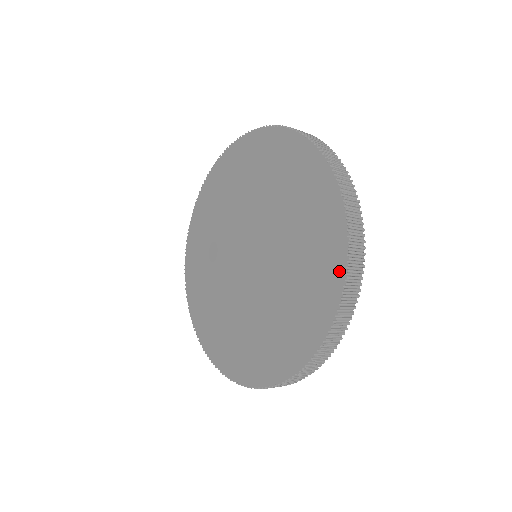
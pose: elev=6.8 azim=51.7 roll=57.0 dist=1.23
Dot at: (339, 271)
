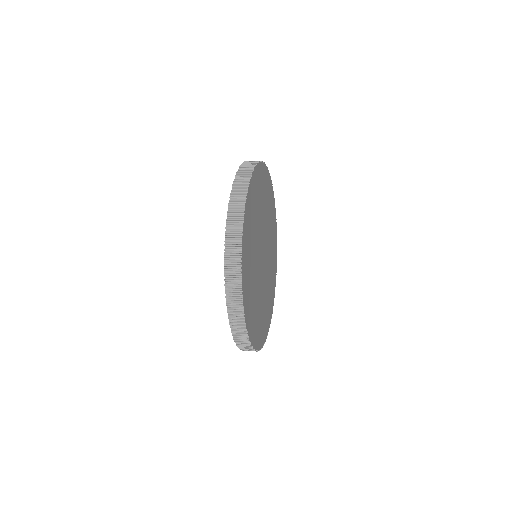
Dot at: (226, 243)
